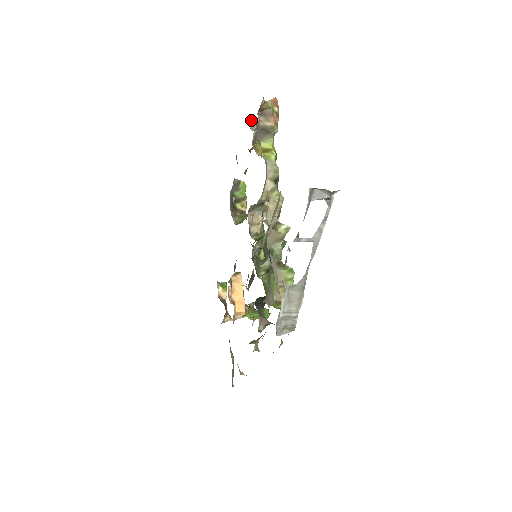
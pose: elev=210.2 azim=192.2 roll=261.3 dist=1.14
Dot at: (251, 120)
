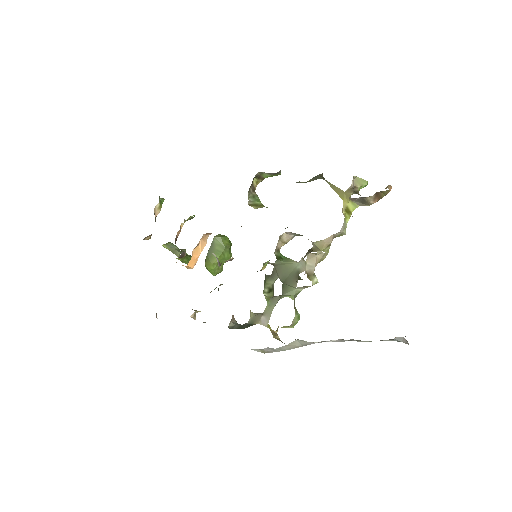
Dot at: occluded
